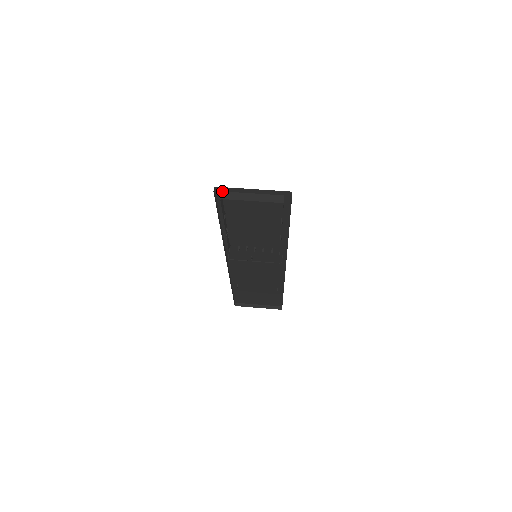
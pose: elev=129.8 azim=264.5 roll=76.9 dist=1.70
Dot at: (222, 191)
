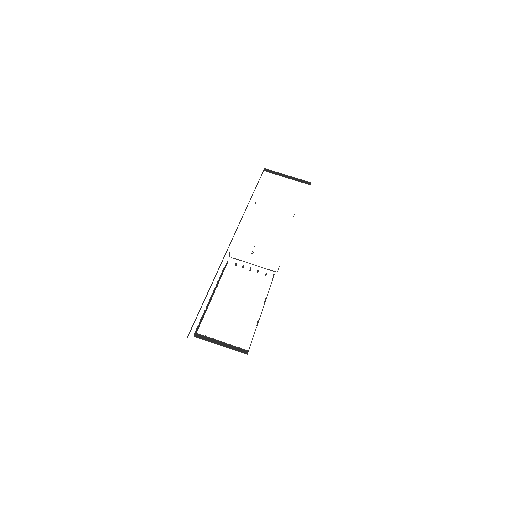
Dot at: (196, 333)
